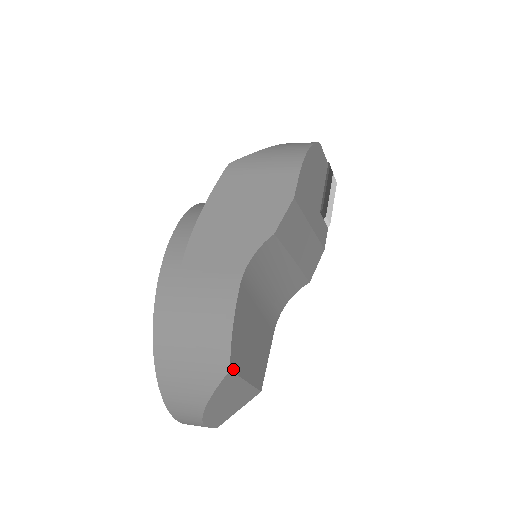
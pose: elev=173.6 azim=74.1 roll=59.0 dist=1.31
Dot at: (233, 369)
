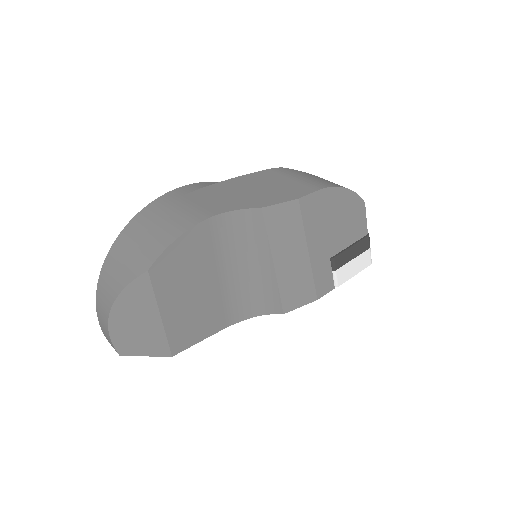
Dot at: (152, 276)
